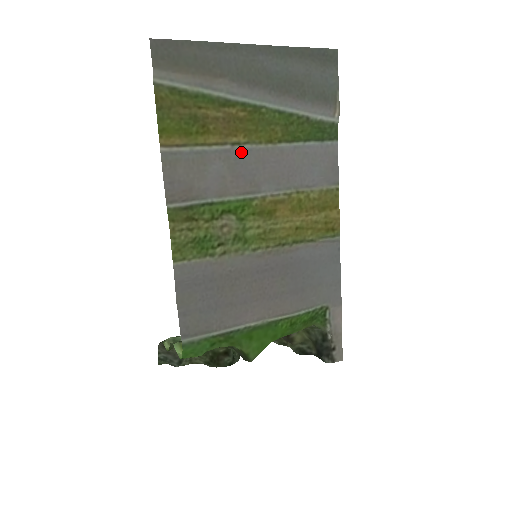
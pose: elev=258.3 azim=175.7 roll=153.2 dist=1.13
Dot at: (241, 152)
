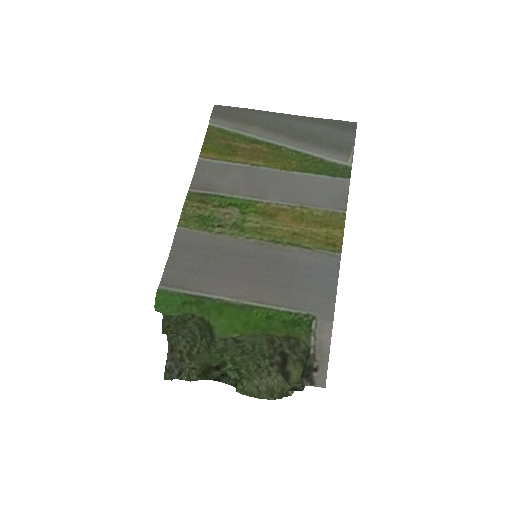
Dot at: (258, 171)
